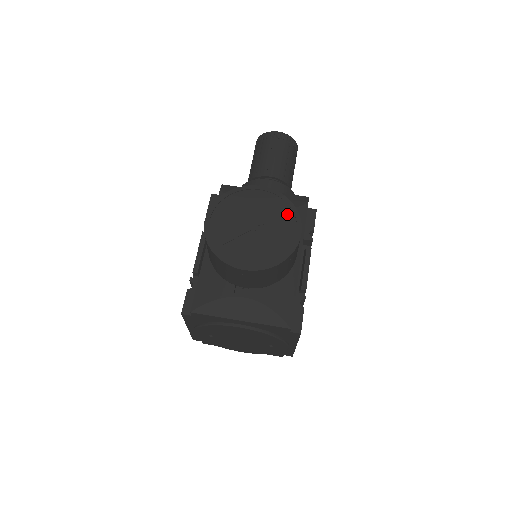
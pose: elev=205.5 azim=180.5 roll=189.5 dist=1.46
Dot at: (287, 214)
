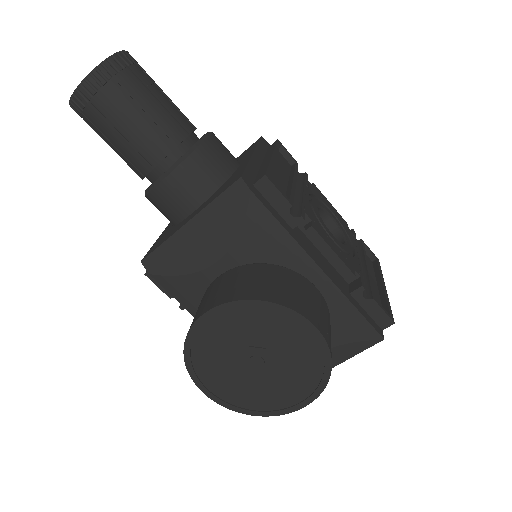
Dot at: (273, 318)
